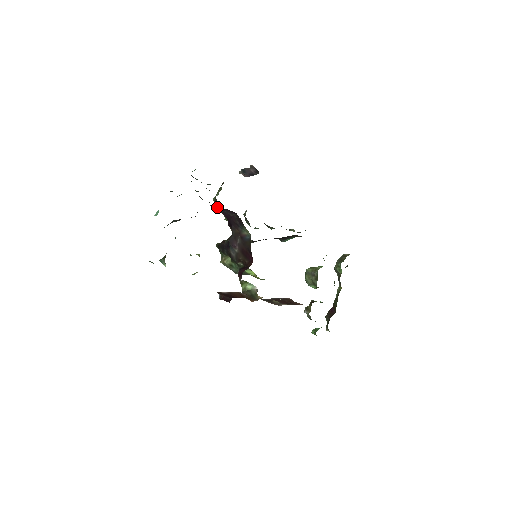
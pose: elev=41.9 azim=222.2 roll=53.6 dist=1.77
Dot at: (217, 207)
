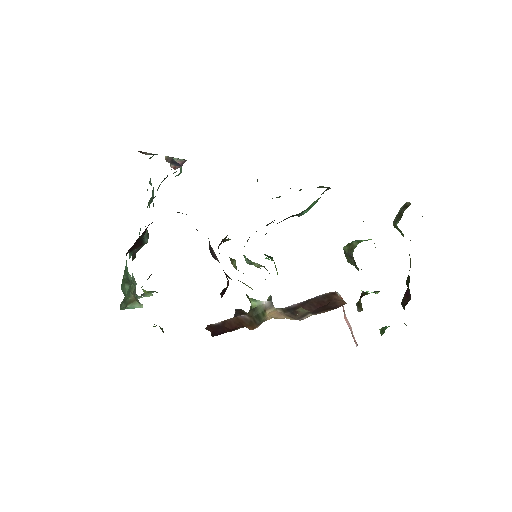
Dot at: (179, 212)
